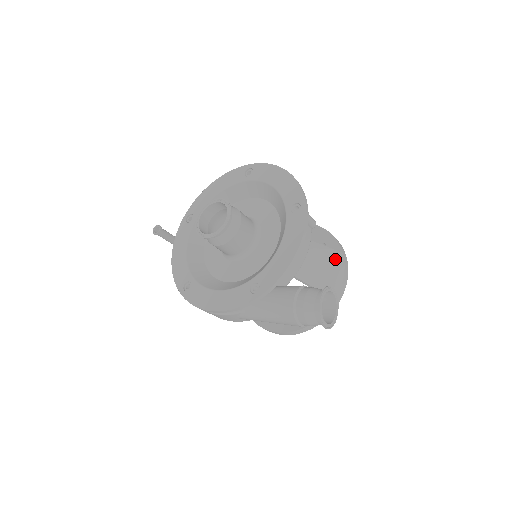
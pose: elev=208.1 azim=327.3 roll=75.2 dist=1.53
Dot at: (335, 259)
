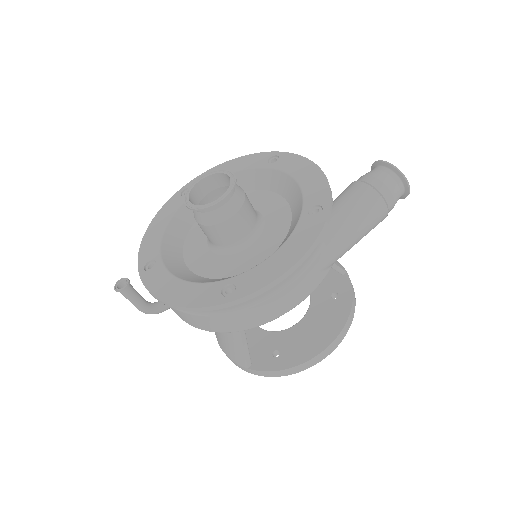
Dot at: occluded
